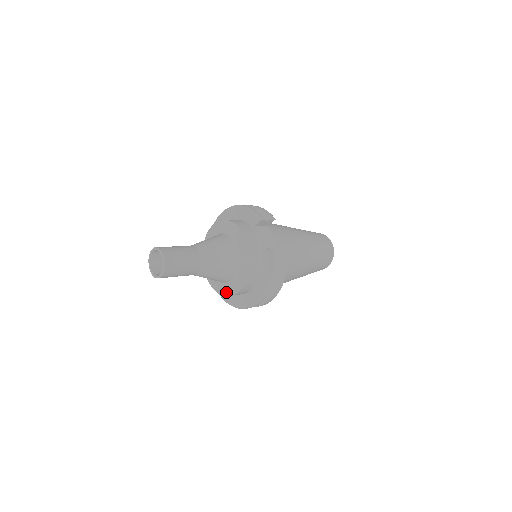
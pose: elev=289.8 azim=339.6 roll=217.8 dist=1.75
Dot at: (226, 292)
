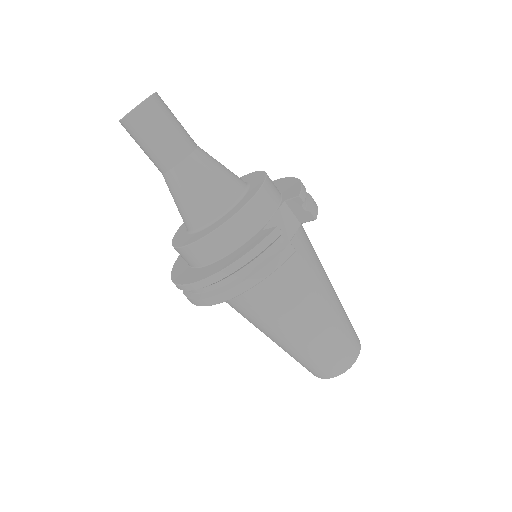
Dot at: (178, 242)
